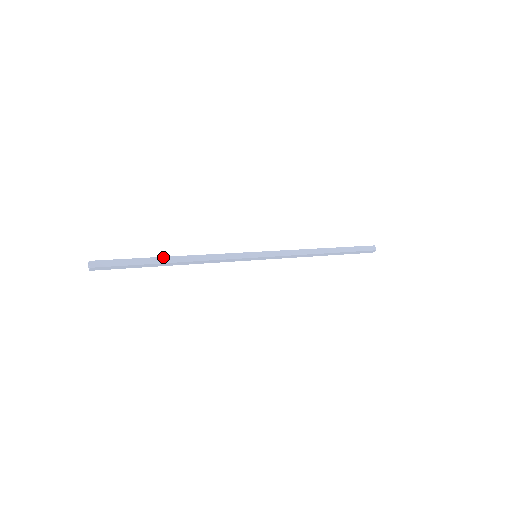
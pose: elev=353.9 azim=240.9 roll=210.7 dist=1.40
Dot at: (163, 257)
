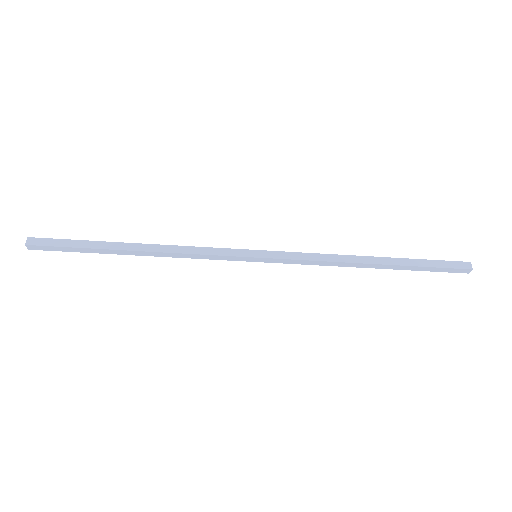
Dot at: occluded
